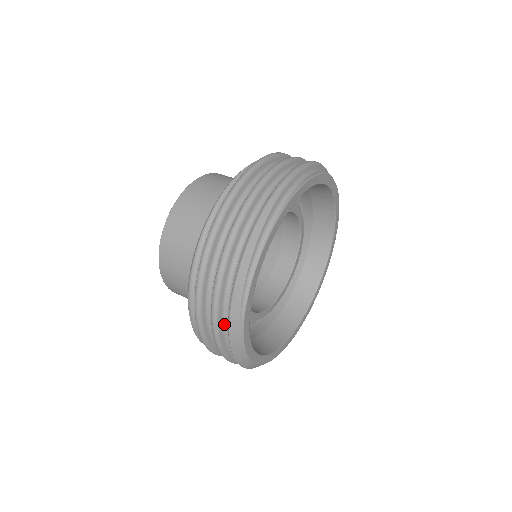
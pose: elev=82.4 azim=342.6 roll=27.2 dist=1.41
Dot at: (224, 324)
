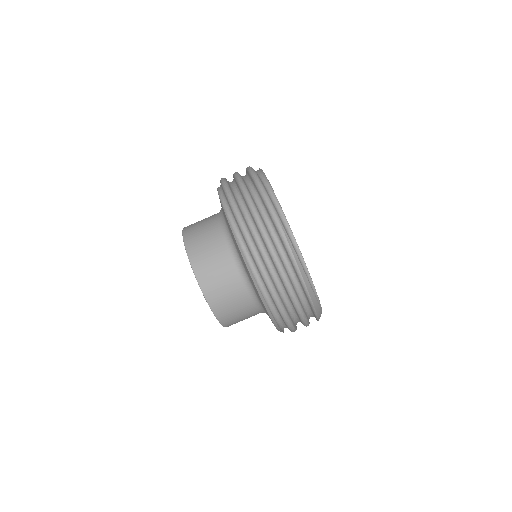
Dot at: (307, 313)
